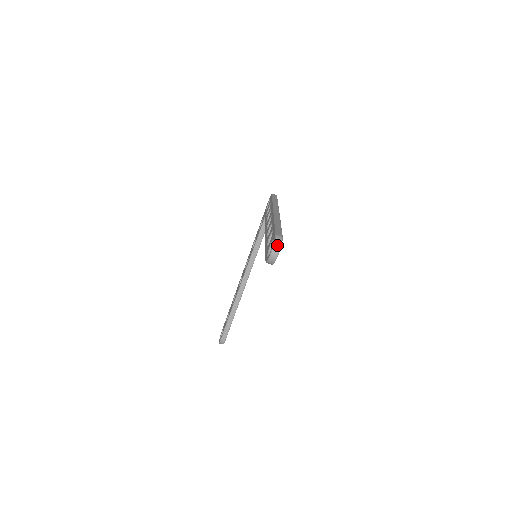
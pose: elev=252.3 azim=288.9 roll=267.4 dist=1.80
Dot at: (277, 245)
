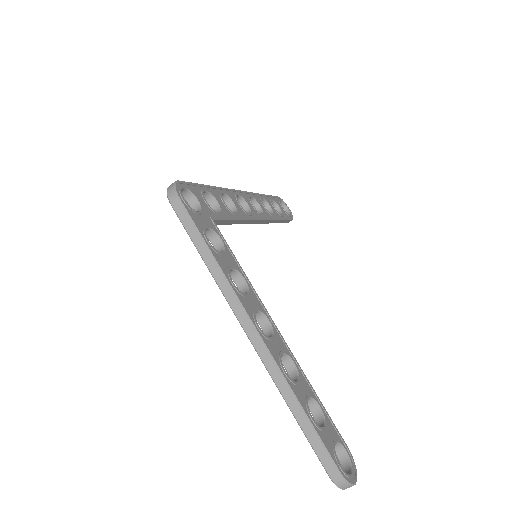
Dot at: occluded
